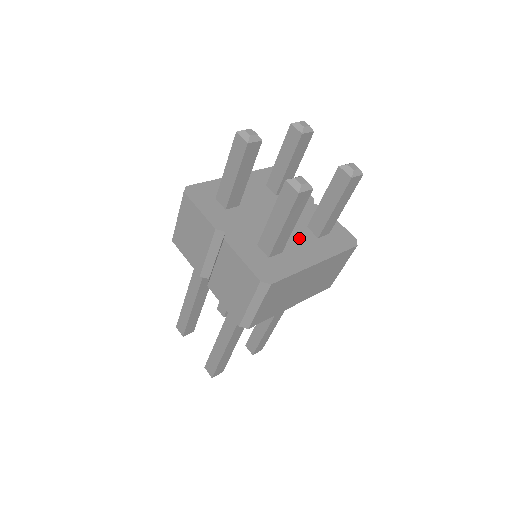
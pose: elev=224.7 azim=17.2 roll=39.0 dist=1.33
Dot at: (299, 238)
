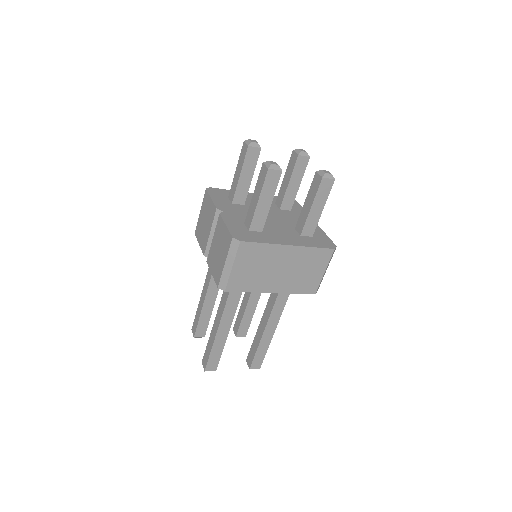
Dot at: (283, 231)
